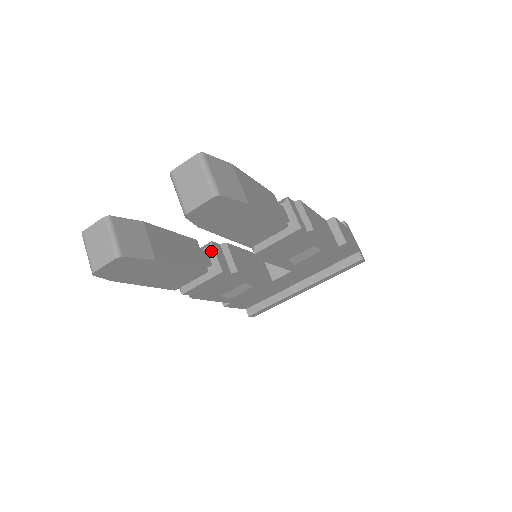
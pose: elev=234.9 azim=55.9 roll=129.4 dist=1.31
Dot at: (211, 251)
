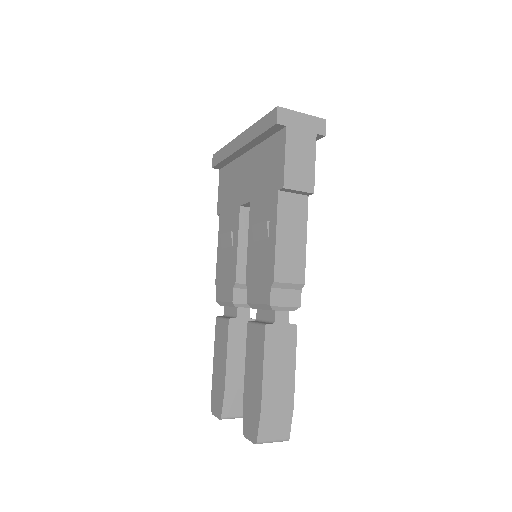
Dot at: (240, 306)
